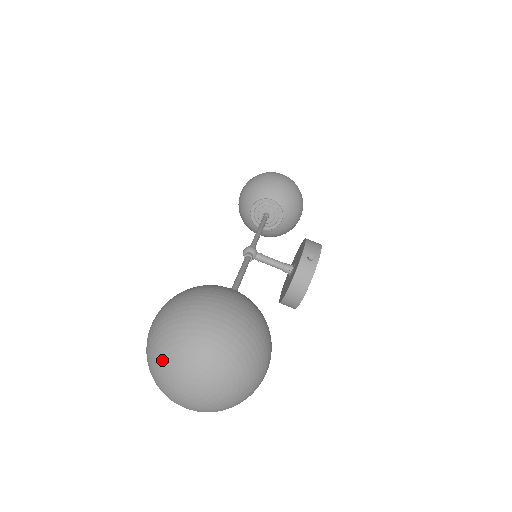
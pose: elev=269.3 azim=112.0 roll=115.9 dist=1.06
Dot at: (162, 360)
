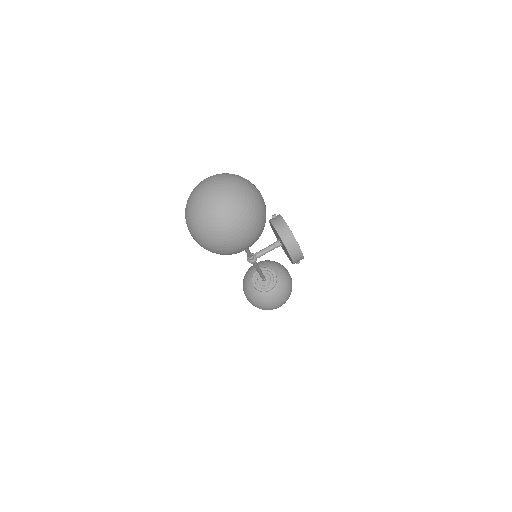
Dot at: (194, 208)
